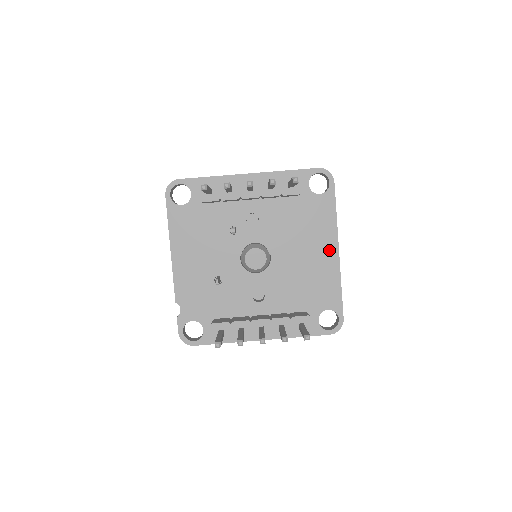
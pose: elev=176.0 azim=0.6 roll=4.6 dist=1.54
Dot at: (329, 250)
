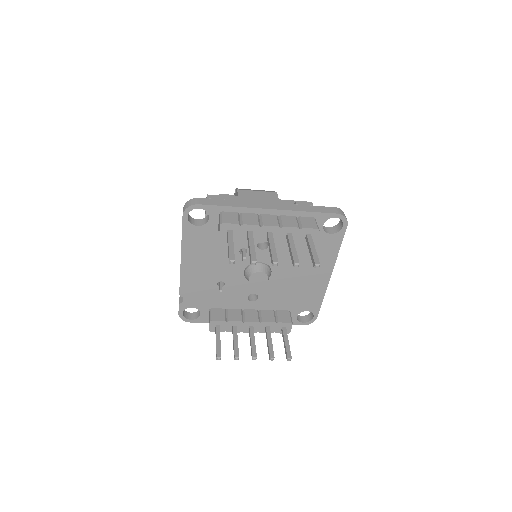
Dot at: (323, 274)
